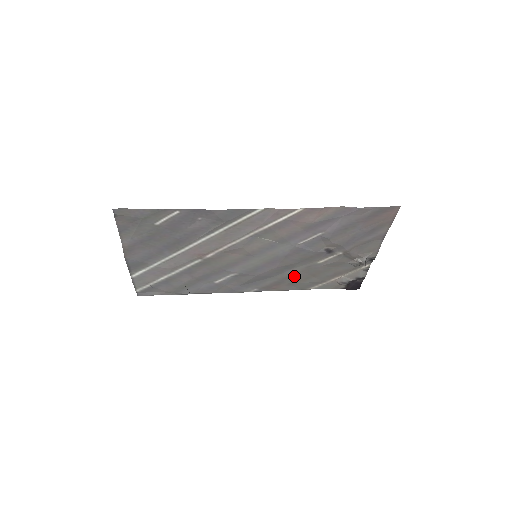
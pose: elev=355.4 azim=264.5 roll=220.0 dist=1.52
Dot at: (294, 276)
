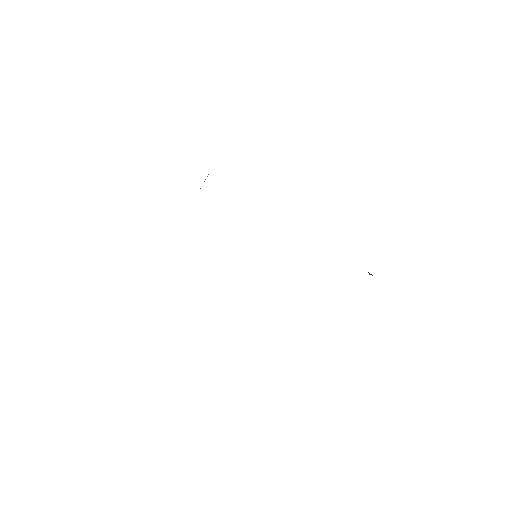
Dot at: occluded
